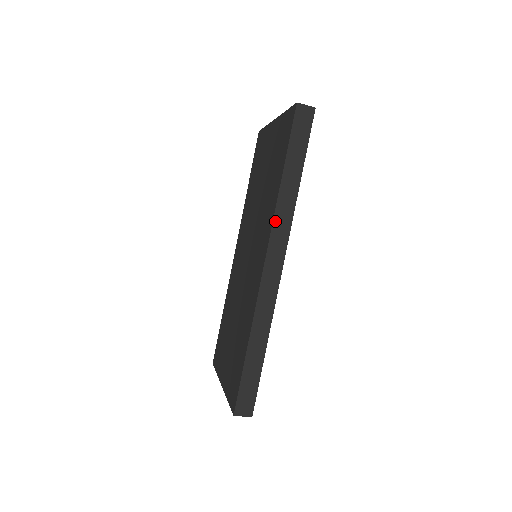
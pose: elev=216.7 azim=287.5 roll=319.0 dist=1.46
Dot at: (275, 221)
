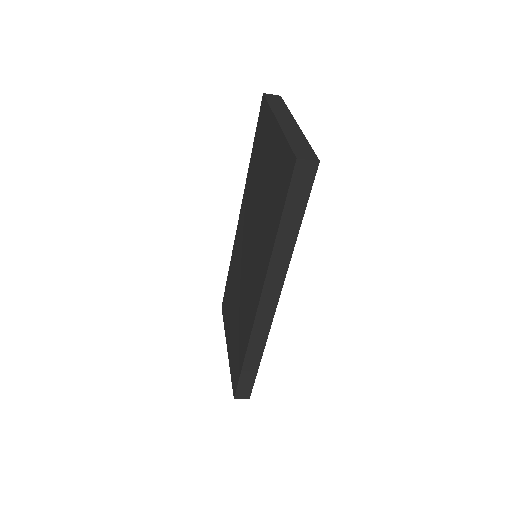
Dot at: (269, 272)
